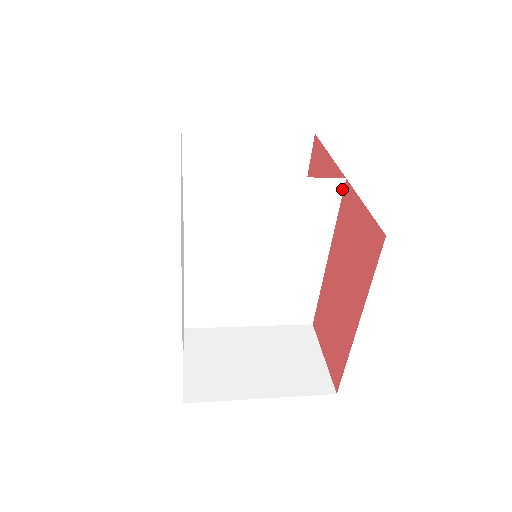
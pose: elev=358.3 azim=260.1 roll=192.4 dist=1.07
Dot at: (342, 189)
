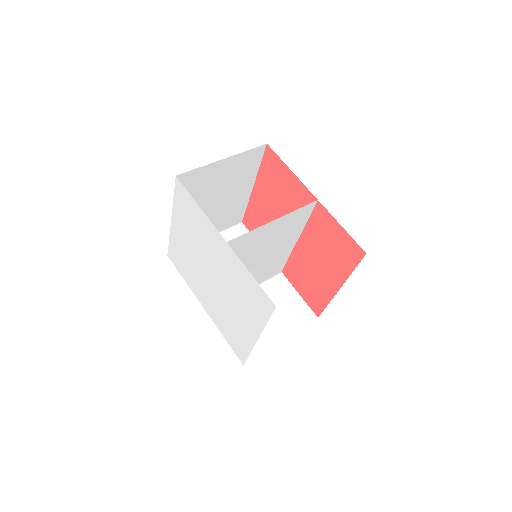
Dot at: (314, 205)
